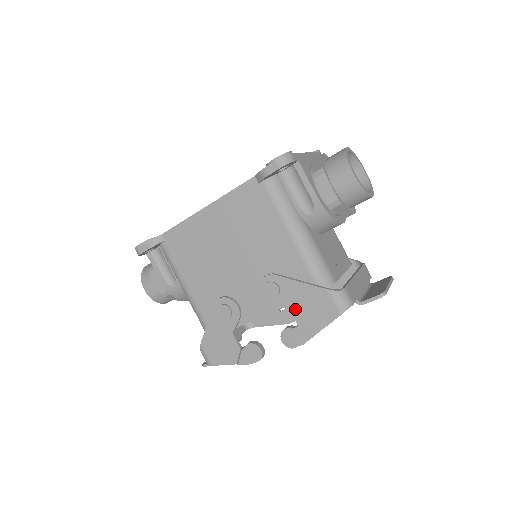
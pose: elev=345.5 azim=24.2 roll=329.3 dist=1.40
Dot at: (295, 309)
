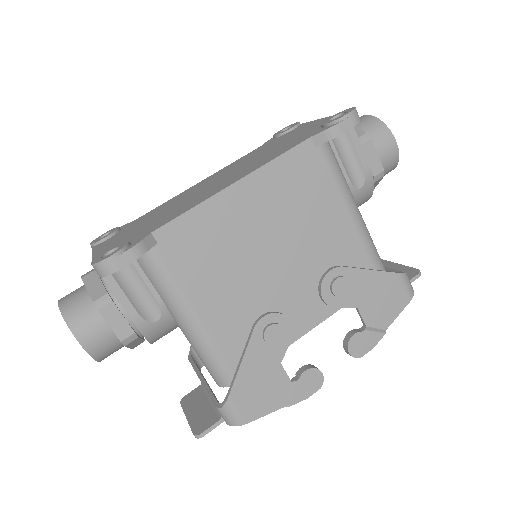
Dot at: (364, 306)
